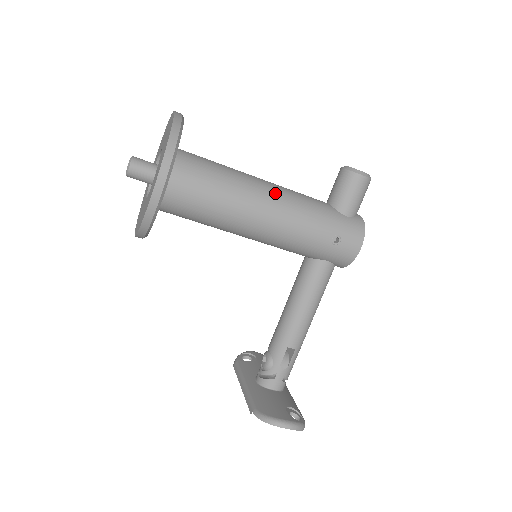
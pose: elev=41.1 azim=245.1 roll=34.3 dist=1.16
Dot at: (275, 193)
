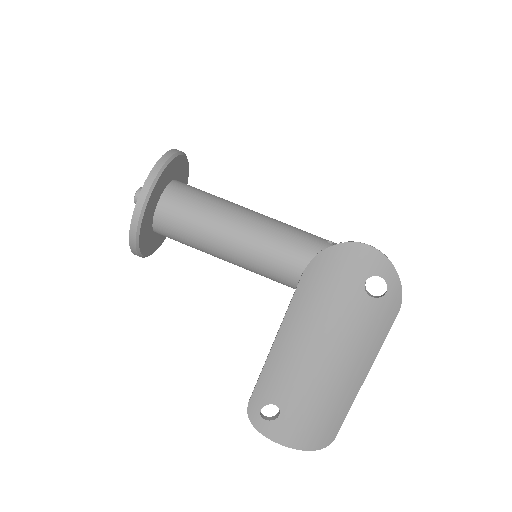
Dot at: occluded
